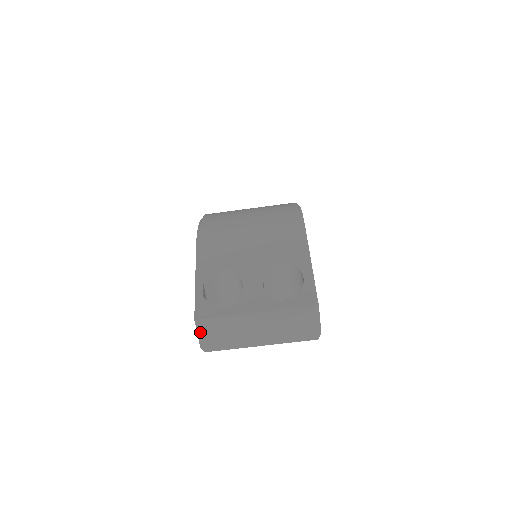
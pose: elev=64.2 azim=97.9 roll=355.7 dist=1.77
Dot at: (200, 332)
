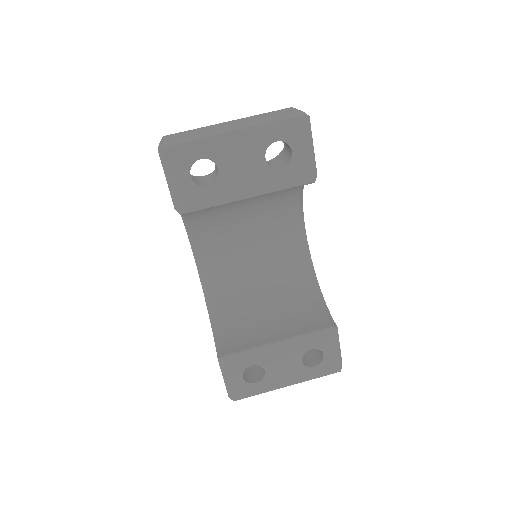
Dot at: (162, 140)
